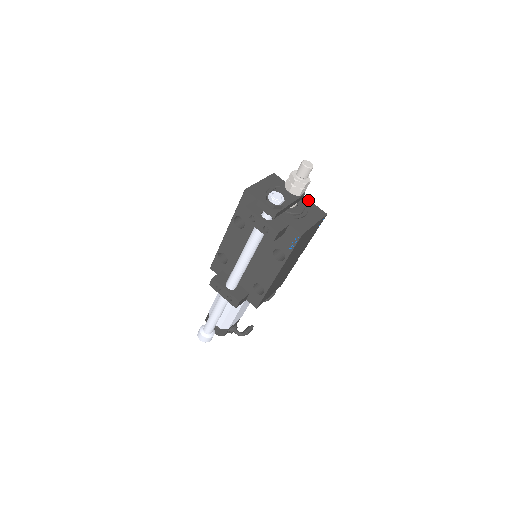
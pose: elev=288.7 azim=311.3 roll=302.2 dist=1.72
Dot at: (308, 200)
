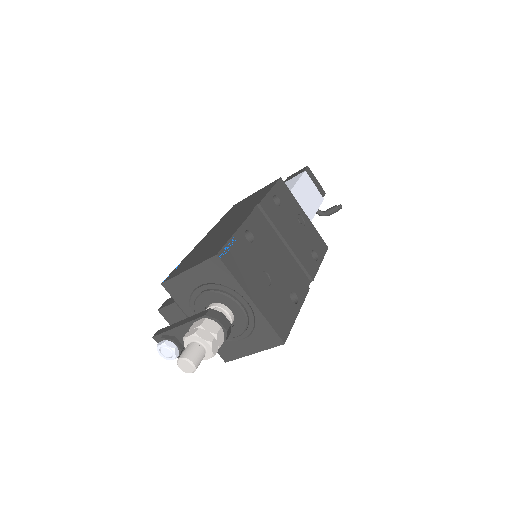
Dot at: (261, 315)
